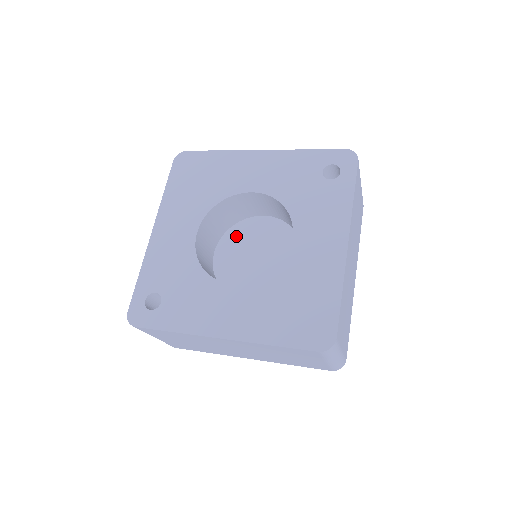
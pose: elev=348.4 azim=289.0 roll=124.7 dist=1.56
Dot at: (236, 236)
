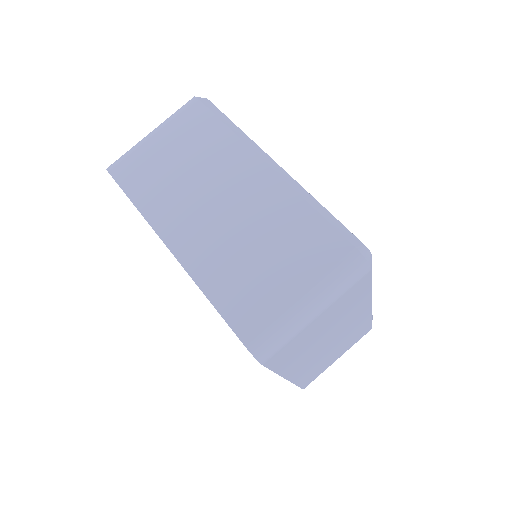
Dot at: occluded
